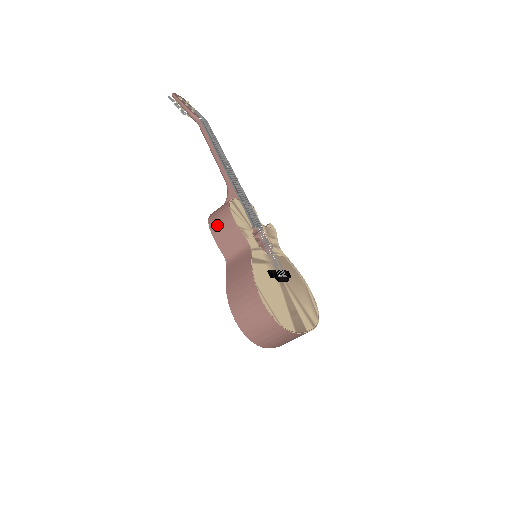
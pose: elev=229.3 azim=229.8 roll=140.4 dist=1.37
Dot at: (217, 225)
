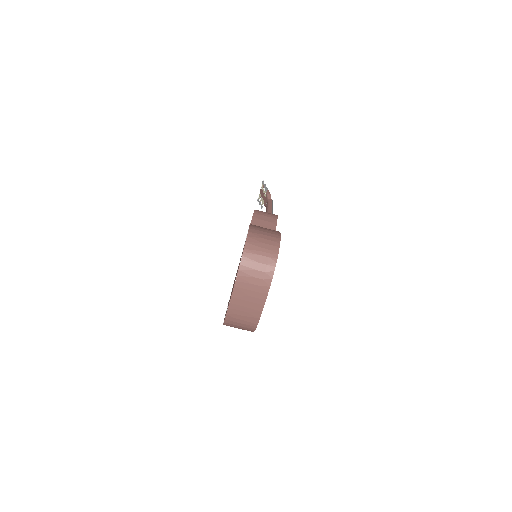
Dot at: (262, 213)
